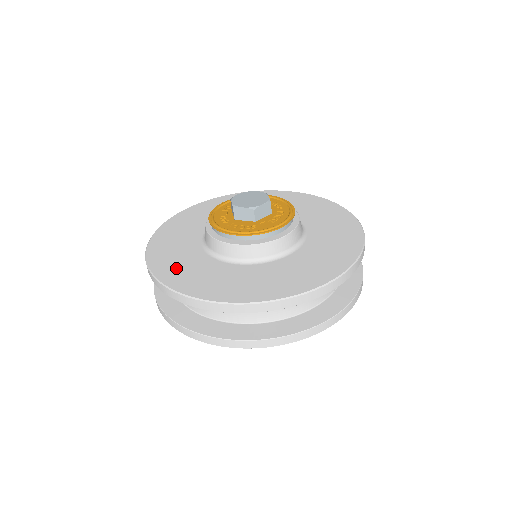
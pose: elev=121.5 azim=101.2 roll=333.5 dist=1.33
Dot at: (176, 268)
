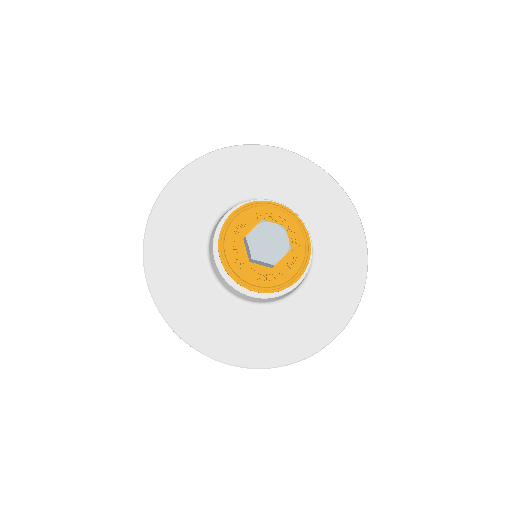
Dot at: (173, 218)
